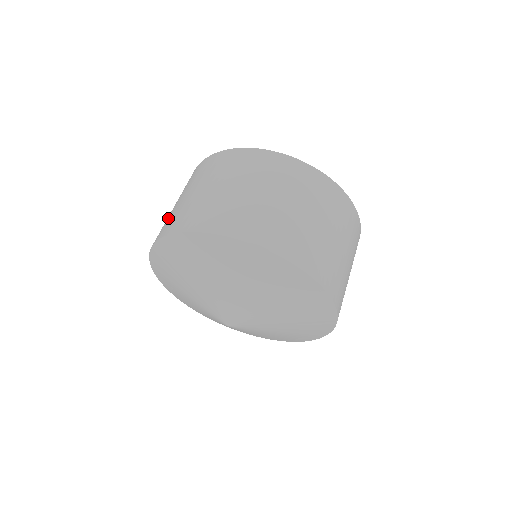
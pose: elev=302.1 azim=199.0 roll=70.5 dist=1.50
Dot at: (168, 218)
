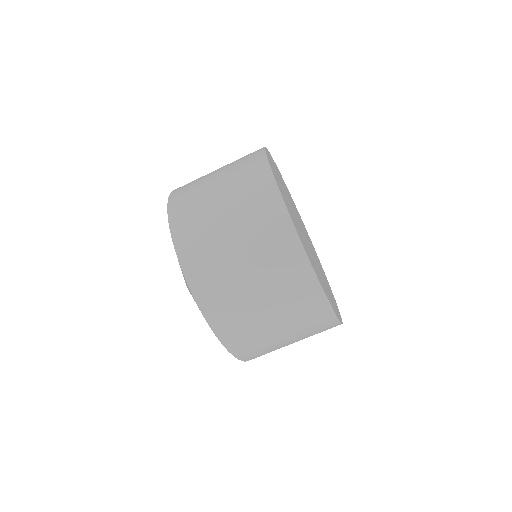
Dot at: occluded
